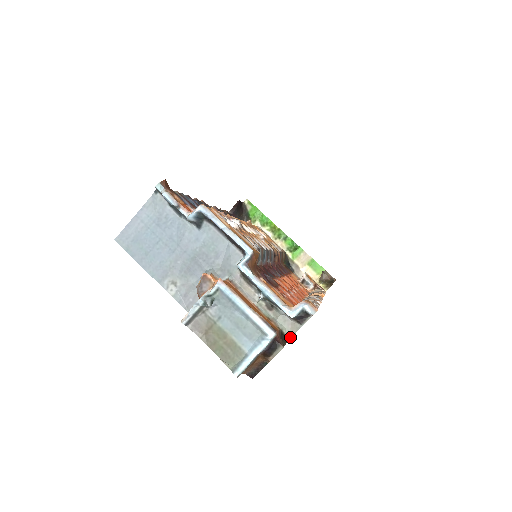
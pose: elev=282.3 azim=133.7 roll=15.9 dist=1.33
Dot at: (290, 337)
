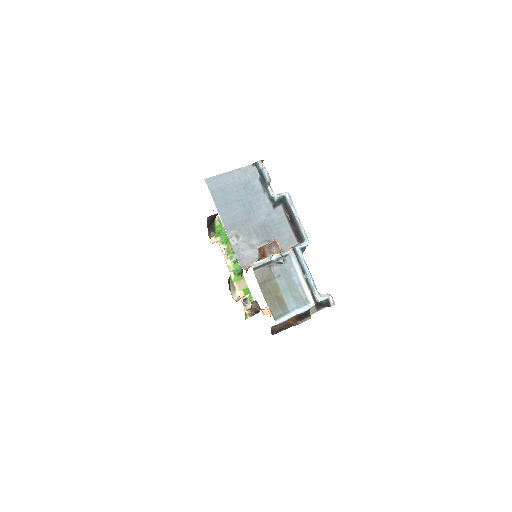
Dot at: occluded
